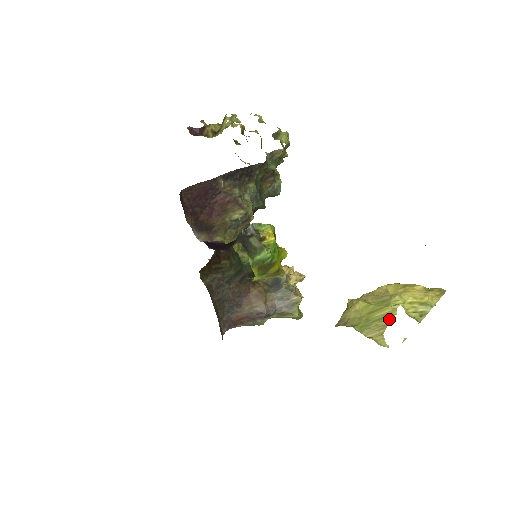
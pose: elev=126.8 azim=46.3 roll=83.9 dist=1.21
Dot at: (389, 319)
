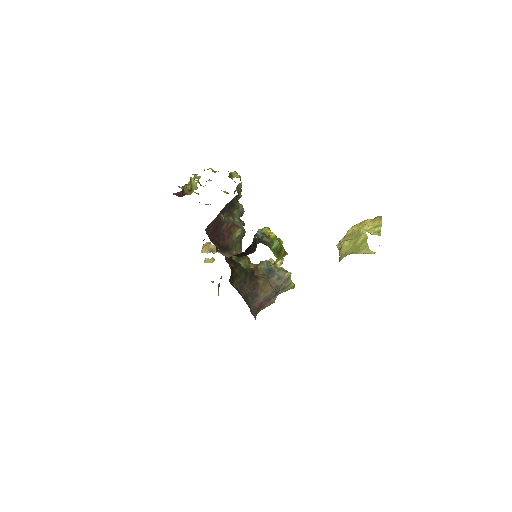
Dot at: (366, 241)
